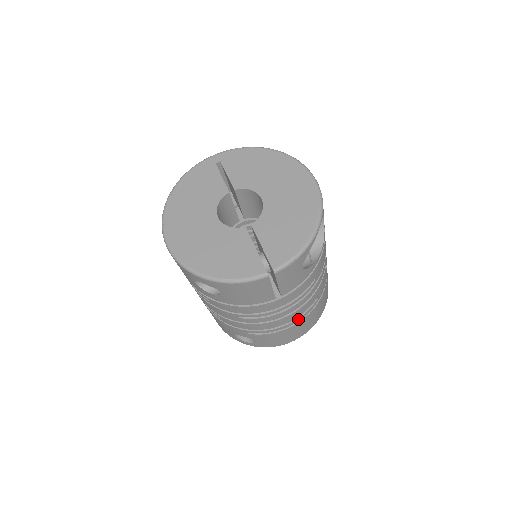
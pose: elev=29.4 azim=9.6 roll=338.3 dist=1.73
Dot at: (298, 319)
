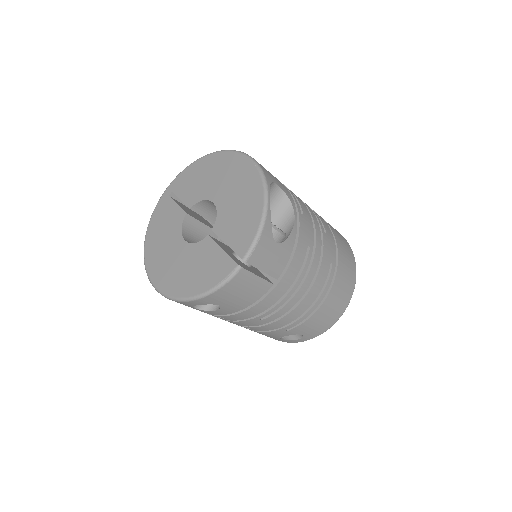
Dot at: (323, 293)
